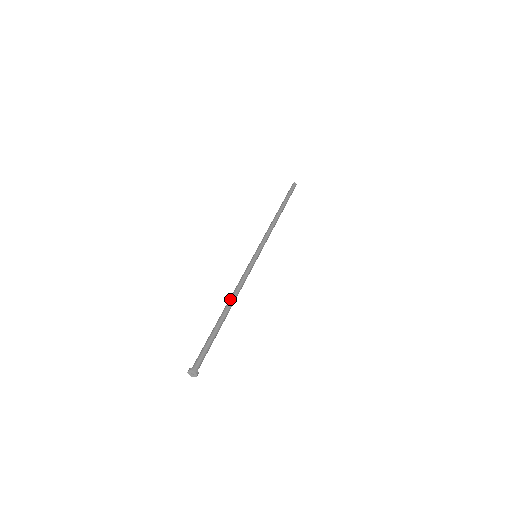
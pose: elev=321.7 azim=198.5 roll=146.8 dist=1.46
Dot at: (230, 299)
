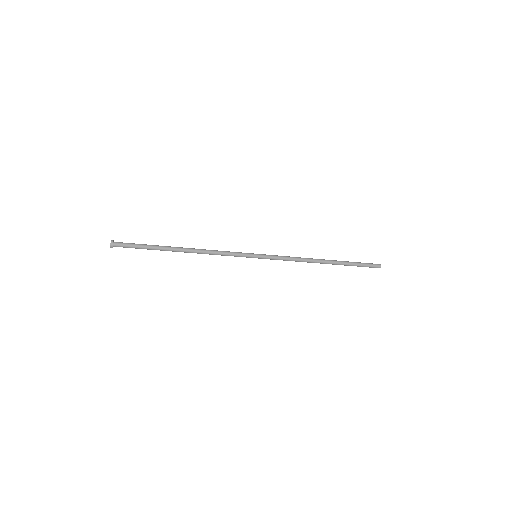
Dot at: (192, 251)
